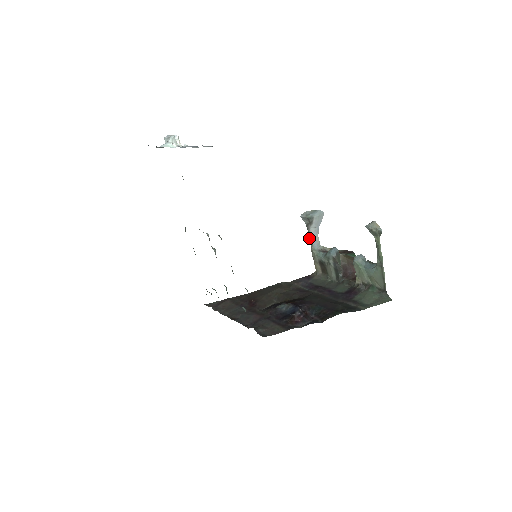
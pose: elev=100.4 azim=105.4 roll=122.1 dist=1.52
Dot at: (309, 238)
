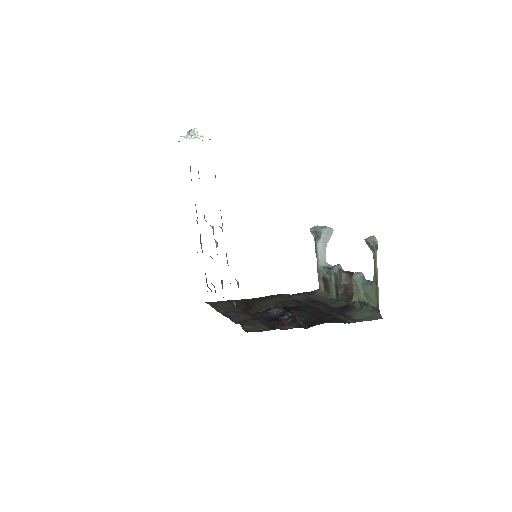
Dot at: (316, 253)
